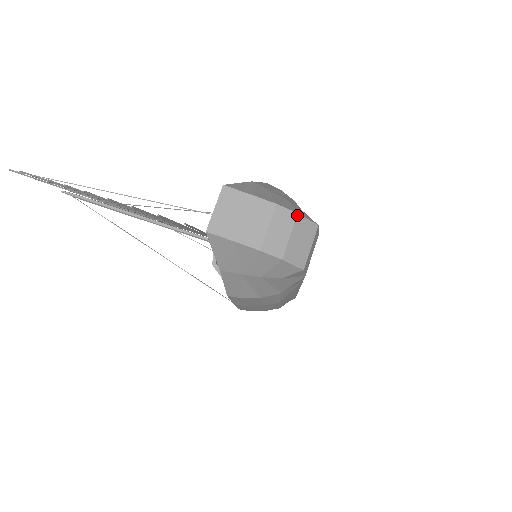
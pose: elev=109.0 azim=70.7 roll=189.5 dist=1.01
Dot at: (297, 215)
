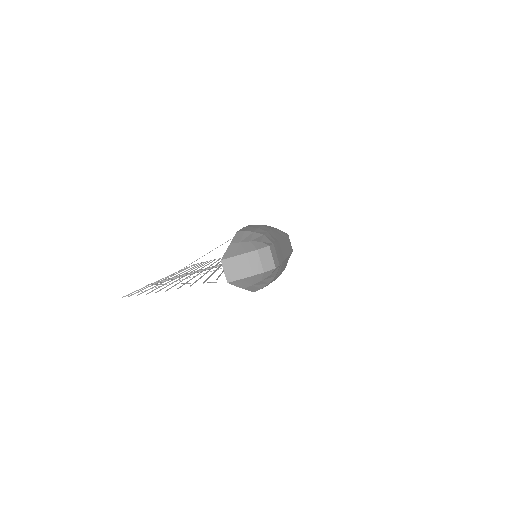
Dot at: (257, 251)
